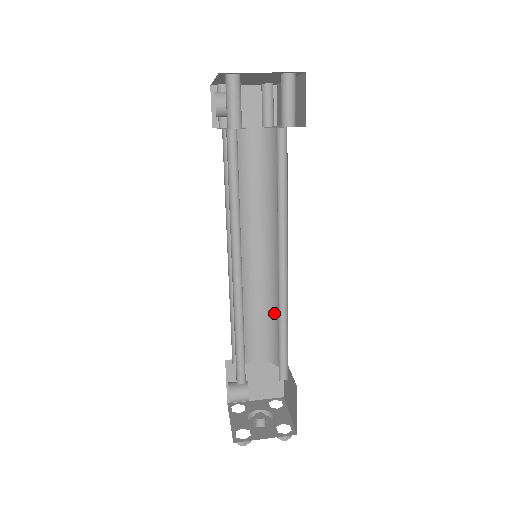
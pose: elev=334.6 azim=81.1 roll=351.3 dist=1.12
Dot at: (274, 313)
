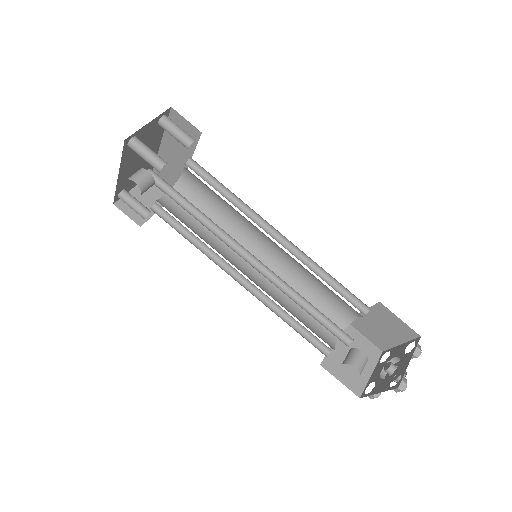
Dot at: (308, 289)
